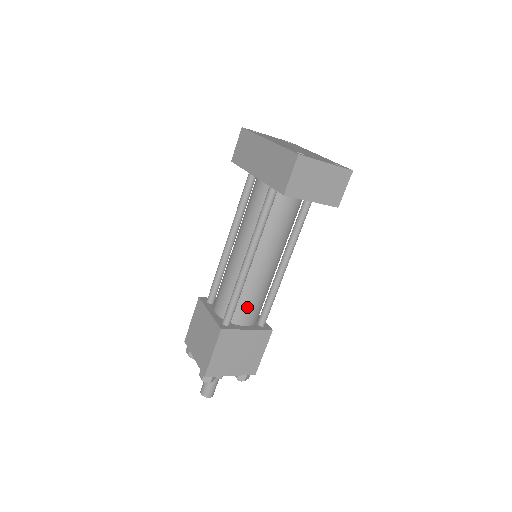
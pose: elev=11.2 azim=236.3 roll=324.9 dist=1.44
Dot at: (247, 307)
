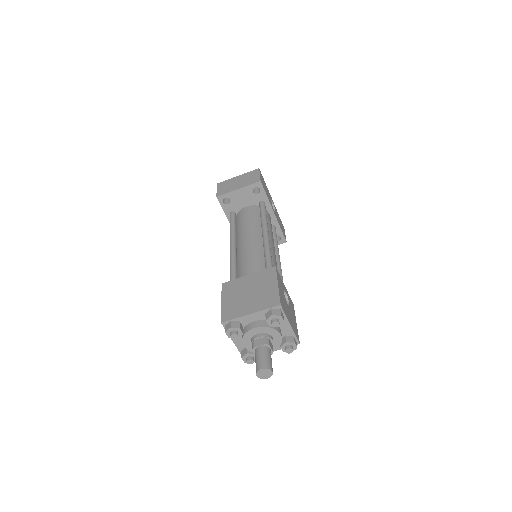
Dot at: (246, 268)
